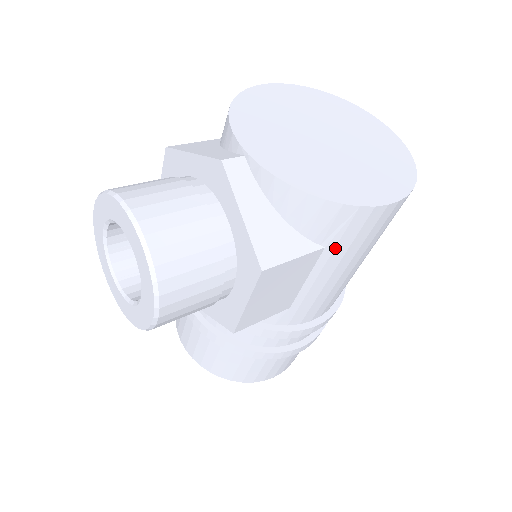
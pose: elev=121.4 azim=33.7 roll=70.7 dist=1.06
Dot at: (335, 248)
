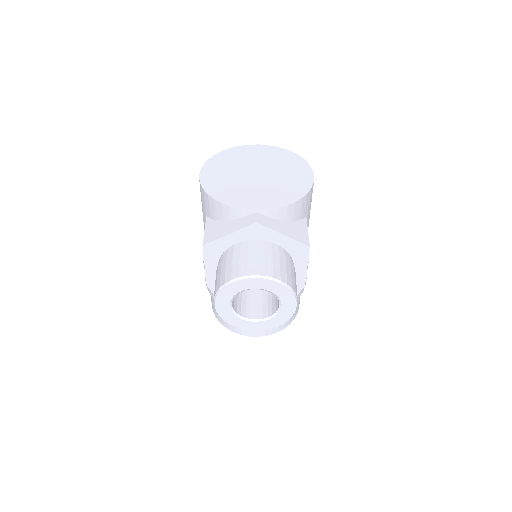
Dot at: (308, 213)
